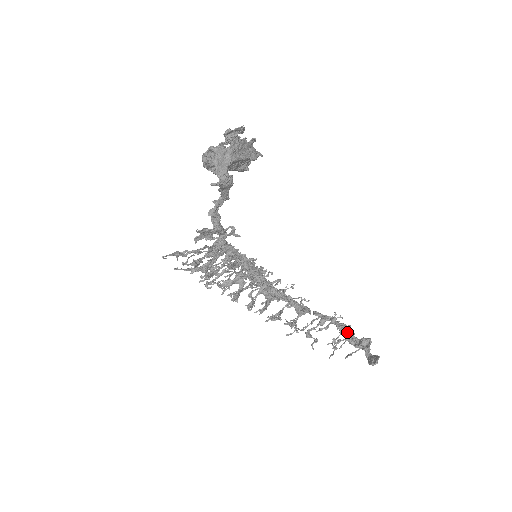
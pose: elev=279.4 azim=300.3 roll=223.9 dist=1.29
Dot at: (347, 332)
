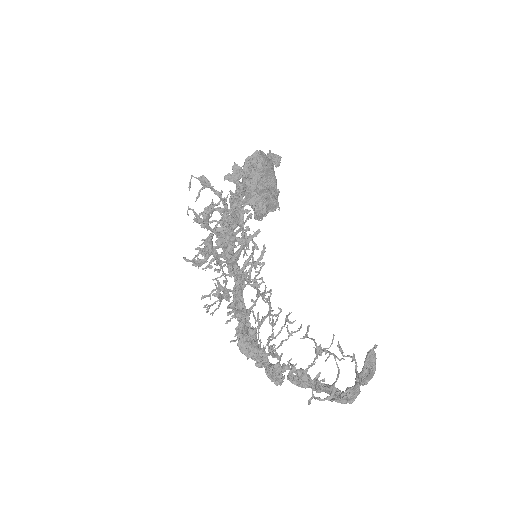
Dot at: (329, 386)
